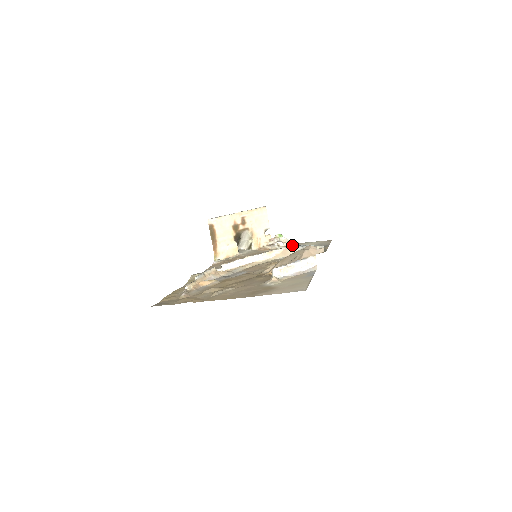
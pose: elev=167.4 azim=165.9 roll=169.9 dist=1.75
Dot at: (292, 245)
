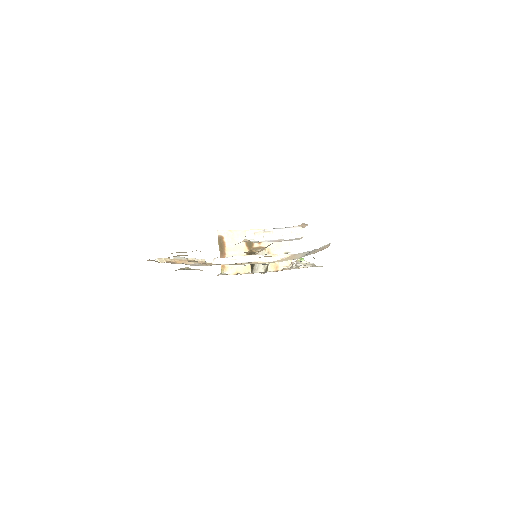
Dot at: (312, 266)
